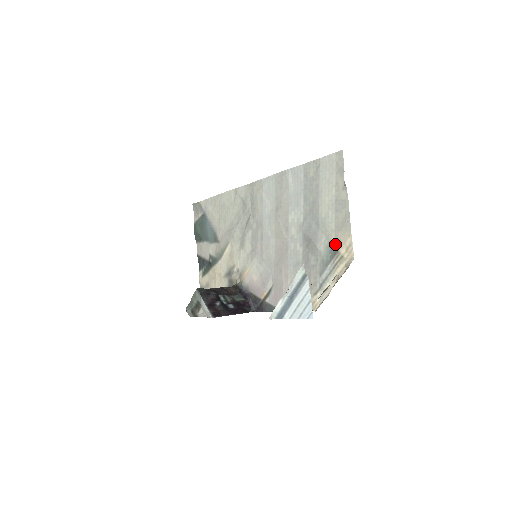
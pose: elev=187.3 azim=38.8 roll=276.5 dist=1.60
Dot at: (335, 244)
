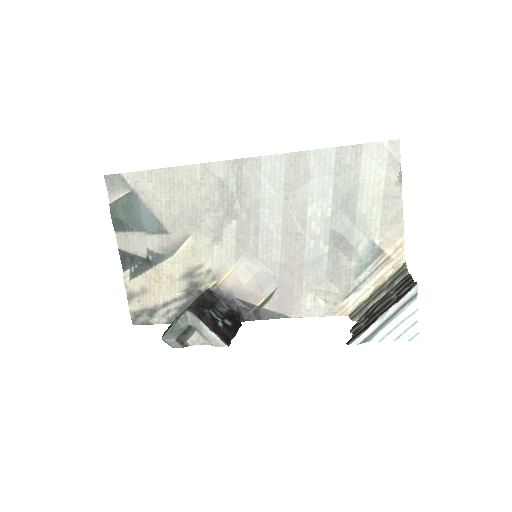
Dot at: (380, 244)
